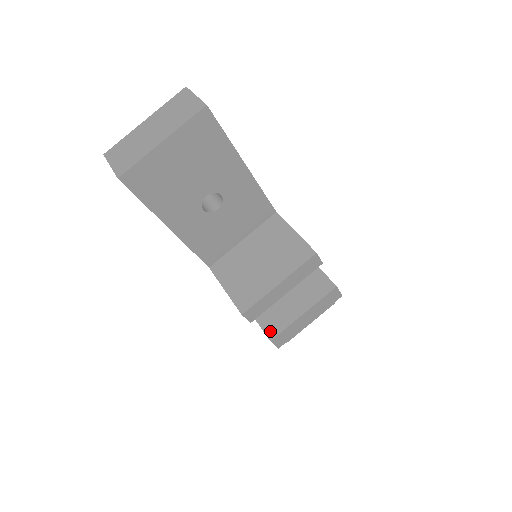
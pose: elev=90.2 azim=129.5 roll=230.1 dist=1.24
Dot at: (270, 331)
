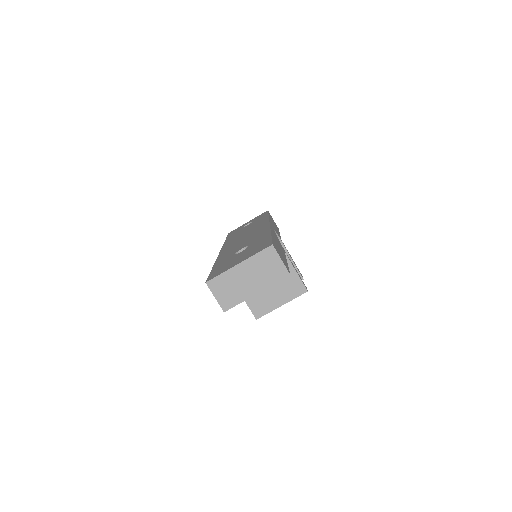
Dot at: occluded
